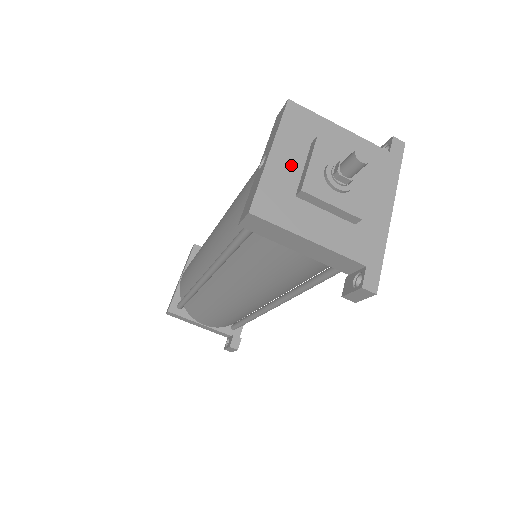
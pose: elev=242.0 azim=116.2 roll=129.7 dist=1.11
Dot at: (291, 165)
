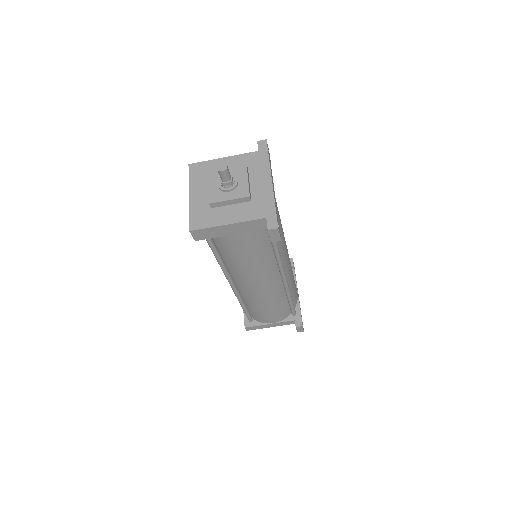
Dot at: (203, 195)
